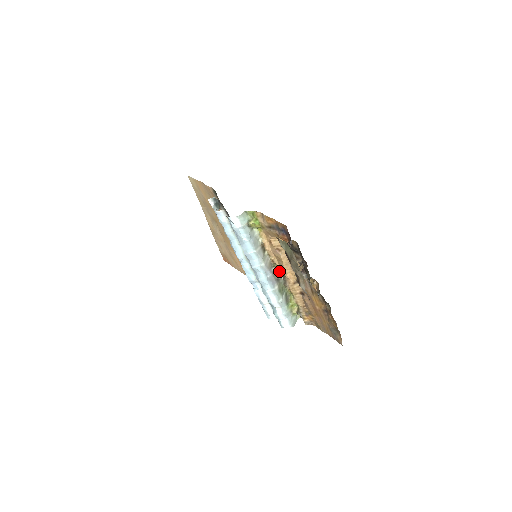
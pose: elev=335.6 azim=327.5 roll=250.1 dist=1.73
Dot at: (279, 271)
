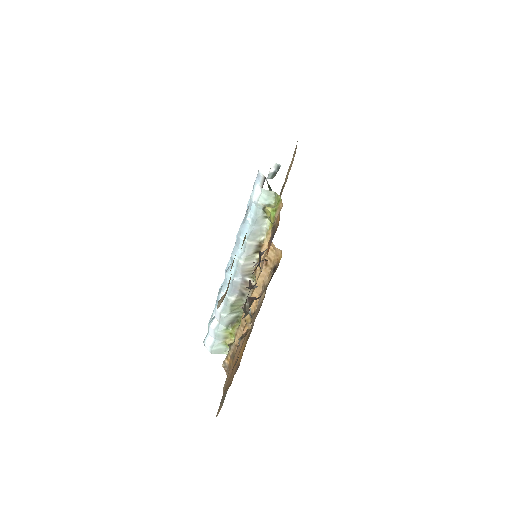
Dot at: occluded
